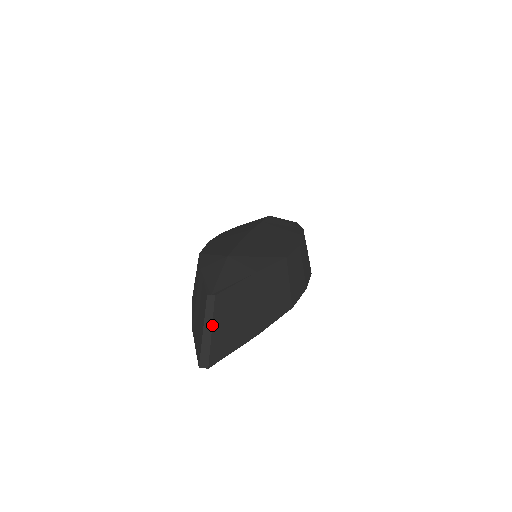
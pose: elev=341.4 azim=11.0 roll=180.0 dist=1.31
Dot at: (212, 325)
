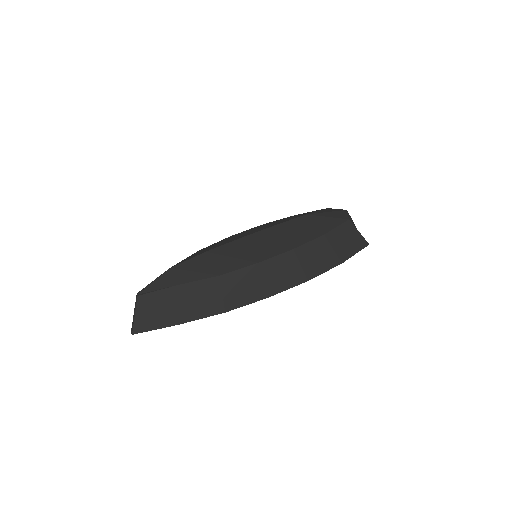
Dot at: (135, 312)
